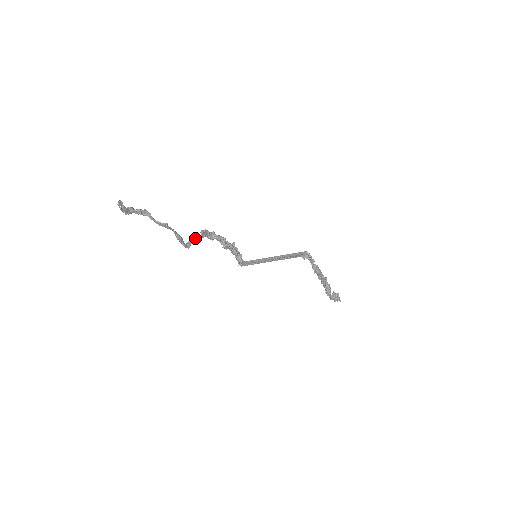
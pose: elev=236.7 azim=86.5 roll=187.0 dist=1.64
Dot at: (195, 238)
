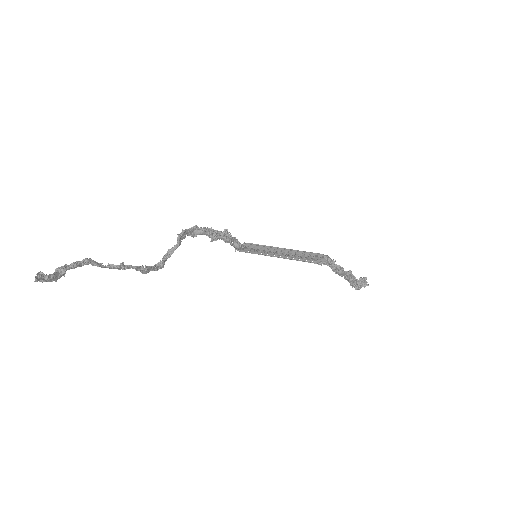
Dot at: (170, 251)
